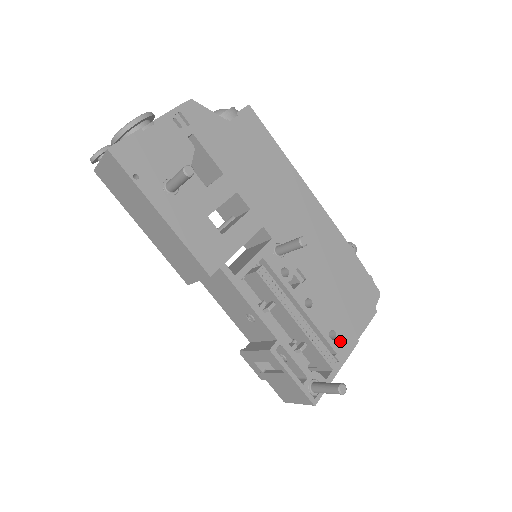
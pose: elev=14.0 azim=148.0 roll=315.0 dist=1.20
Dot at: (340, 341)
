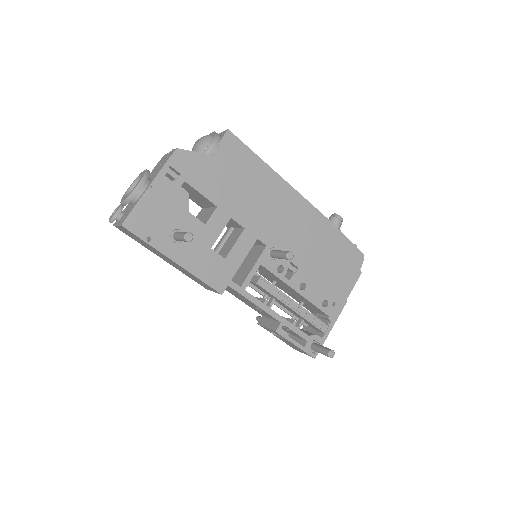
Dot at: (331, 306)
